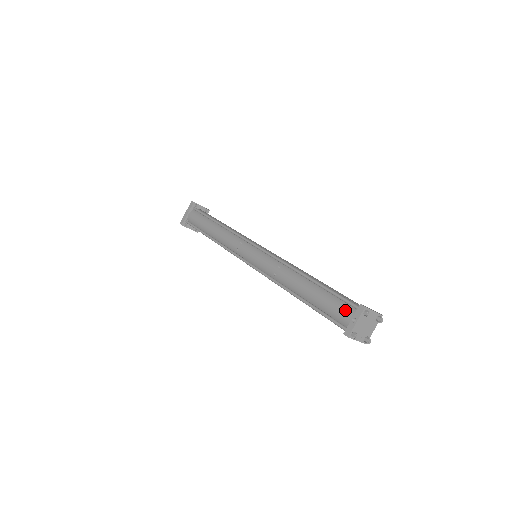
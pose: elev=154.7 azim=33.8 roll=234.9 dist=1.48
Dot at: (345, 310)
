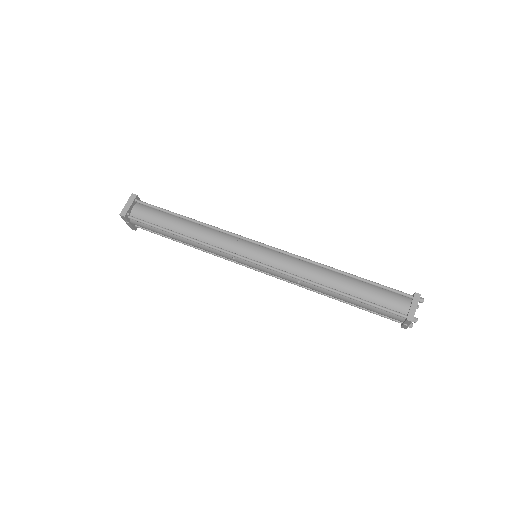
Dot at: (393, 317)
